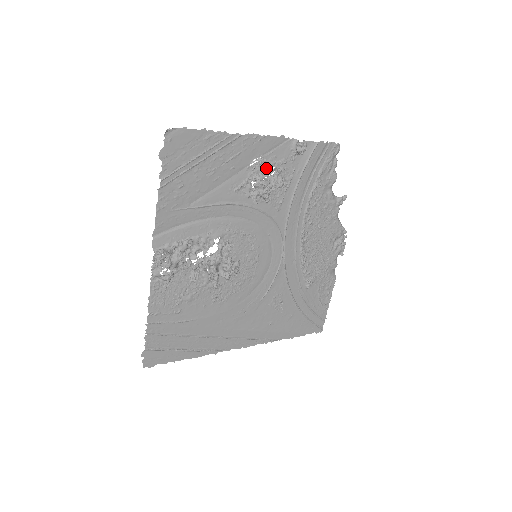
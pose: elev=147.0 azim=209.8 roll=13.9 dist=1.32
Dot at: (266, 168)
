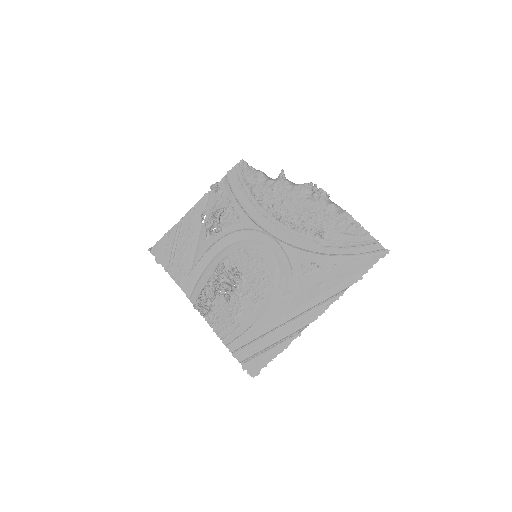
Dot at: occluded
